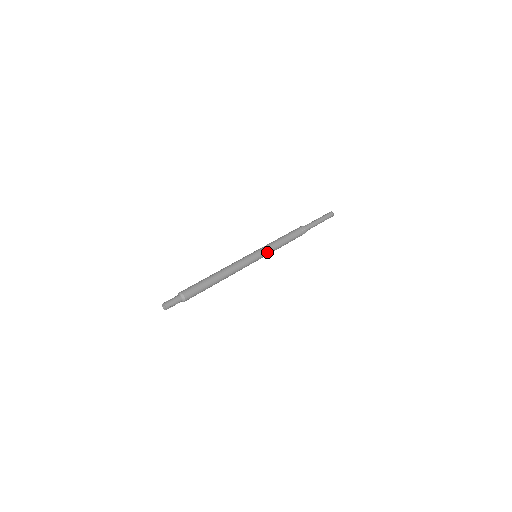
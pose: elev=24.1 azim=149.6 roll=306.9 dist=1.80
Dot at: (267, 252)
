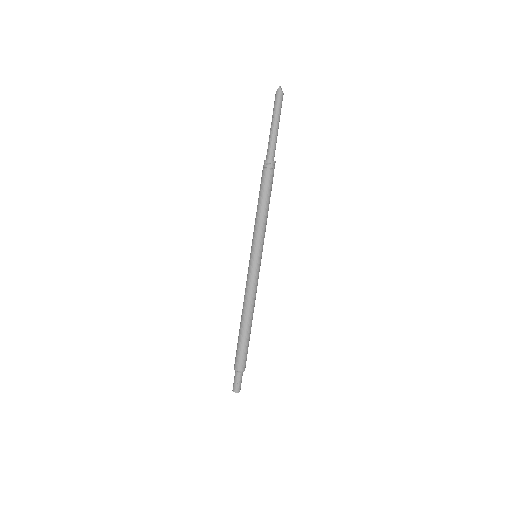
Dot at: (263, 242)
